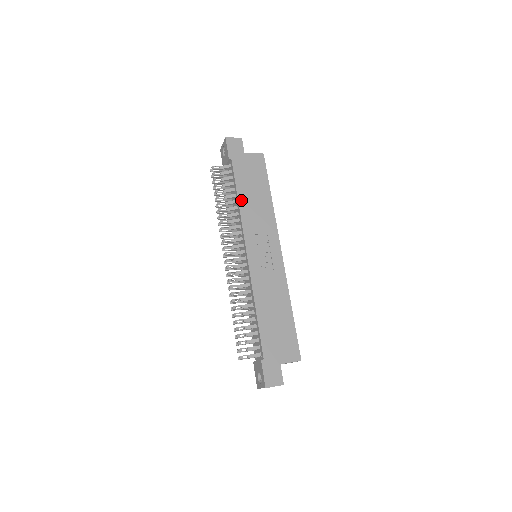
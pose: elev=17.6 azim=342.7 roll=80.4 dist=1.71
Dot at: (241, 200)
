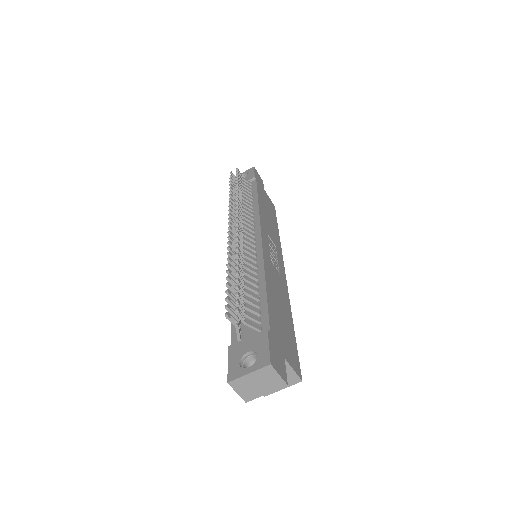
Dot at: (260, 204)
